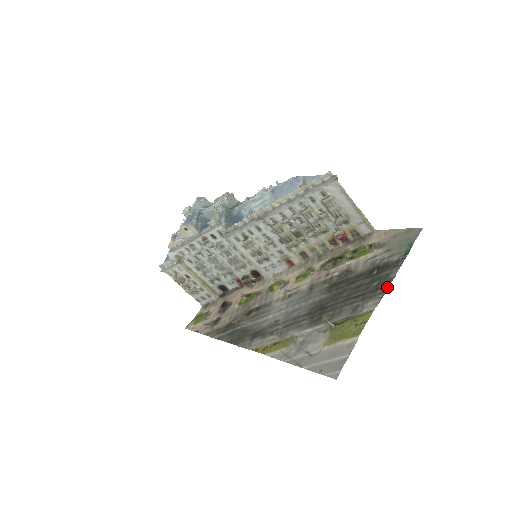
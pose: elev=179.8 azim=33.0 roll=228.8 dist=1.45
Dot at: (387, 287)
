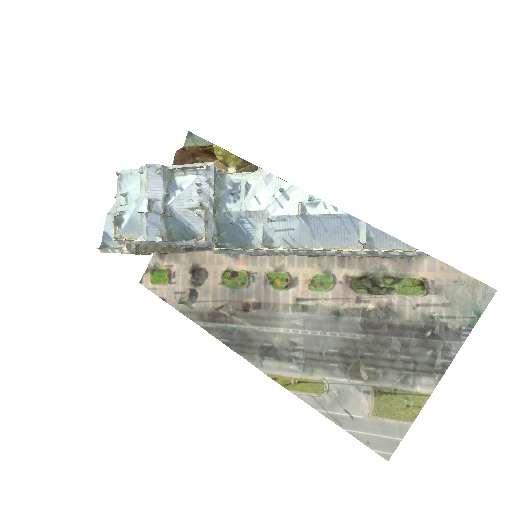
Dot at: occluded
